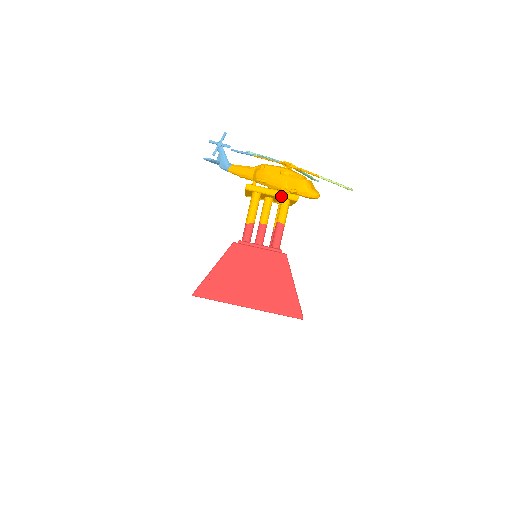
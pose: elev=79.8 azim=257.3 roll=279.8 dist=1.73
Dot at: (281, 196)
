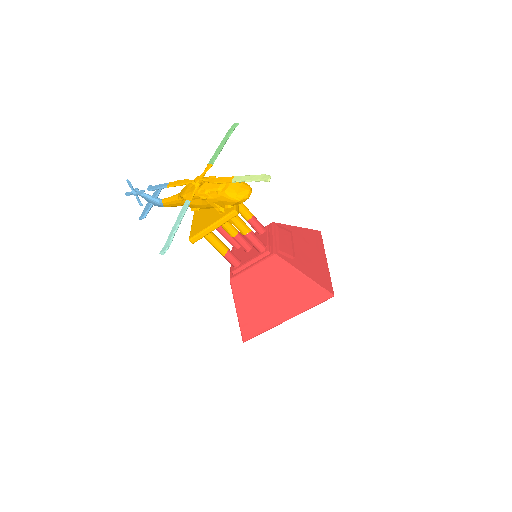
Dot at: (222, 224)
